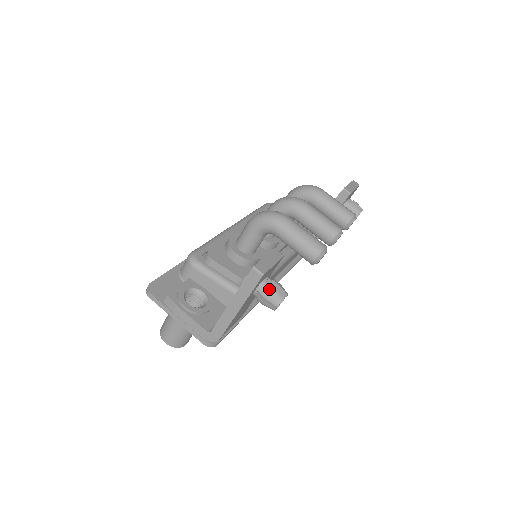
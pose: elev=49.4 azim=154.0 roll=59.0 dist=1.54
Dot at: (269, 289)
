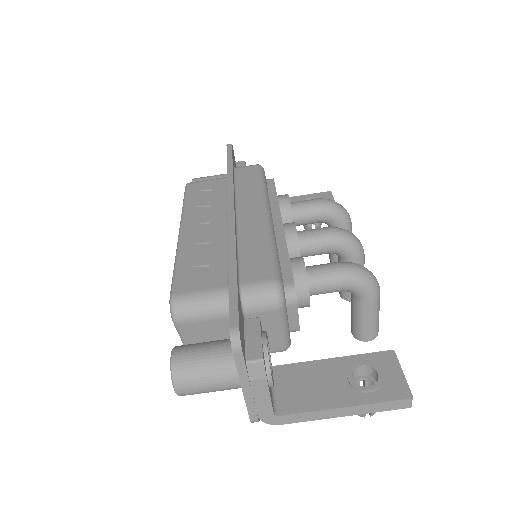
Dot at: occluded
